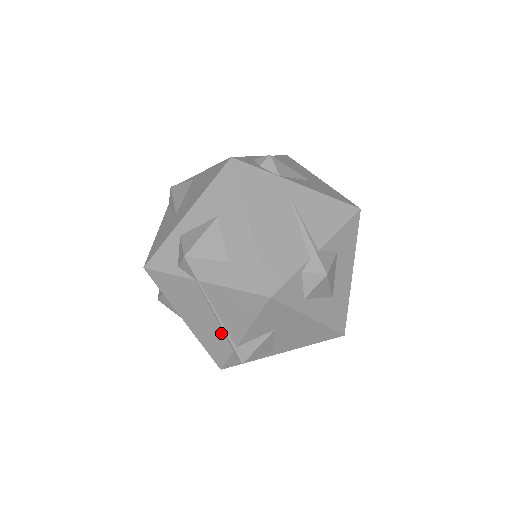
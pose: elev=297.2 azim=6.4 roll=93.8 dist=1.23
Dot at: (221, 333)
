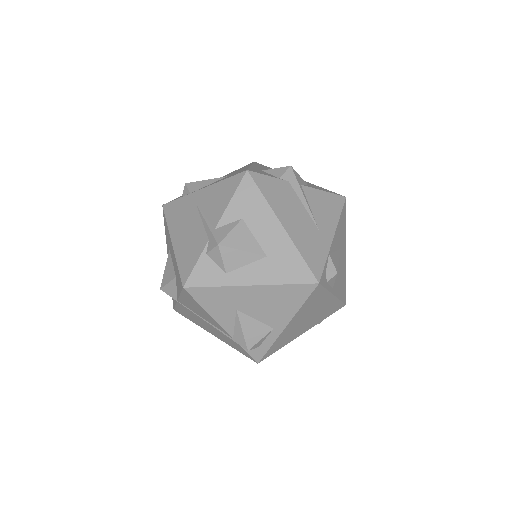
Dot at: (221, 332)
